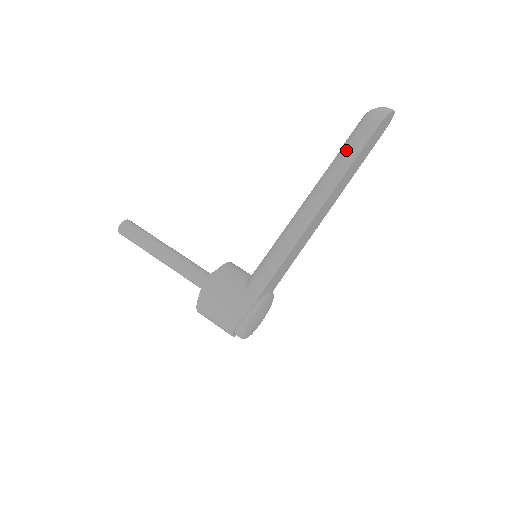
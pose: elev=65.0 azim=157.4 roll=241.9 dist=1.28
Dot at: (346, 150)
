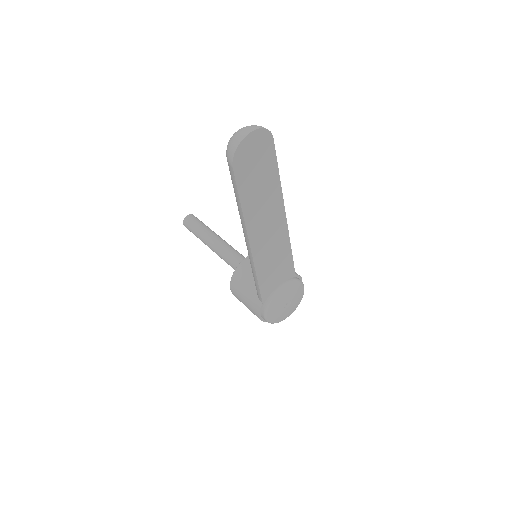
Dot at: occluded
